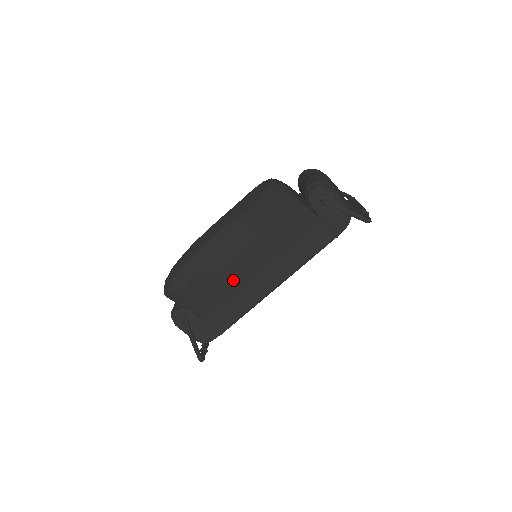
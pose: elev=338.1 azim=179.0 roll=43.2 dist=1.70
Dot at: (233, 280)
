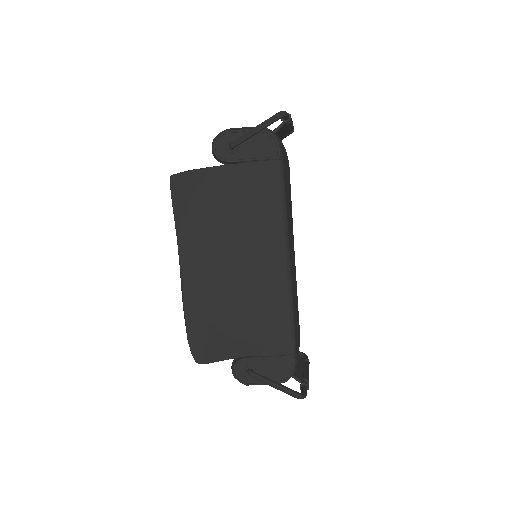
Dot at: (243, 292)
